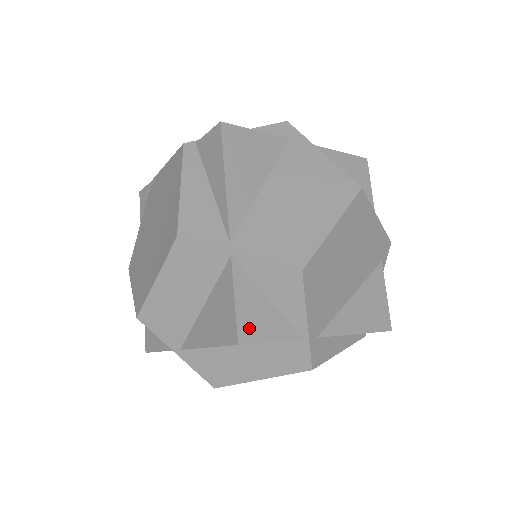
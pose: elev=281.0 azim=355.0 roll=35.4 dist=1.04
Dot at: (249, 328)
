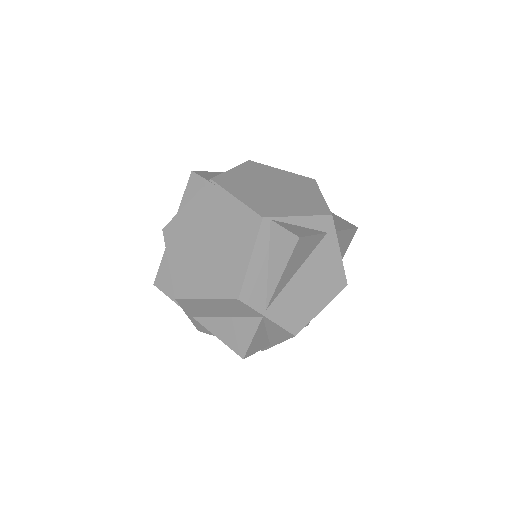
Dot at: (251, 350)
